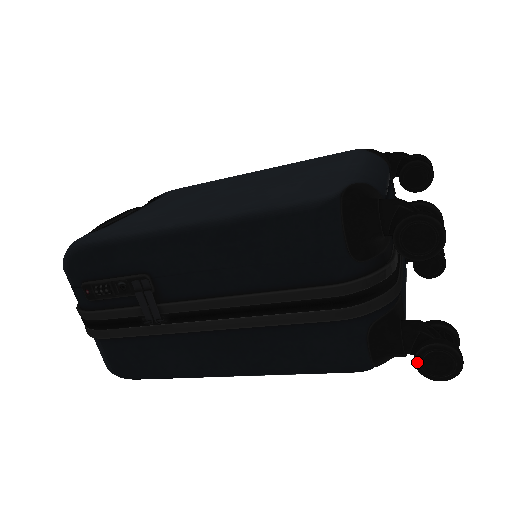
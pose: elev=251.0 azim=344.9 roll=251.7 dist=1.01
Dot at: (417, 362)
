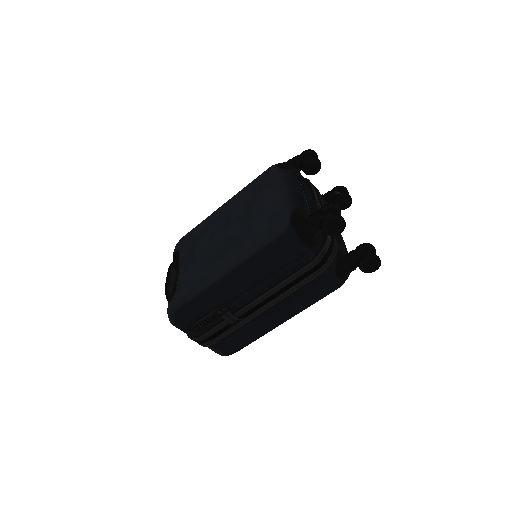
Dot at: (361, 270)
